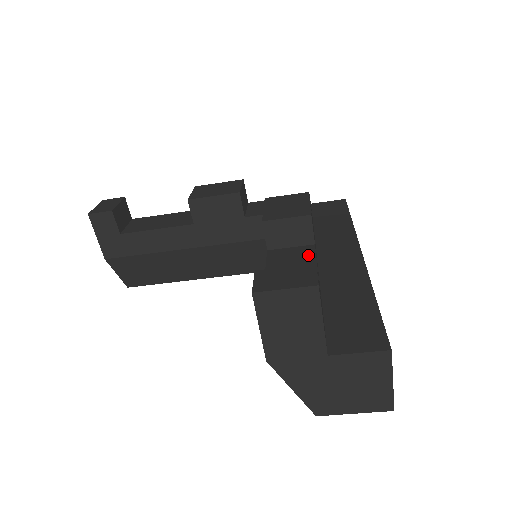
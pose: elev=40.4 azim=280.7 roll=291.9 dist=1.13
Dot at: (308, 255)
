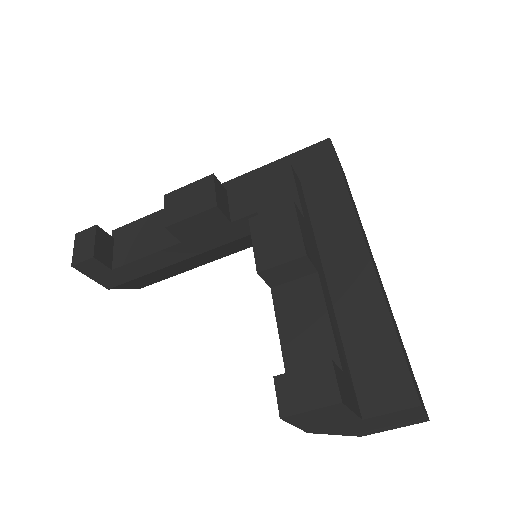
Dot at: (315, 294)
